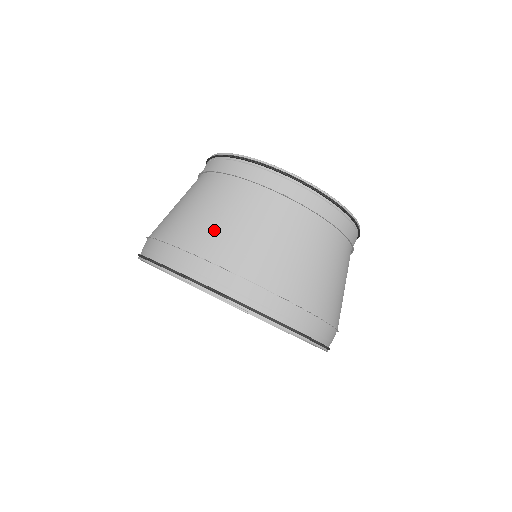
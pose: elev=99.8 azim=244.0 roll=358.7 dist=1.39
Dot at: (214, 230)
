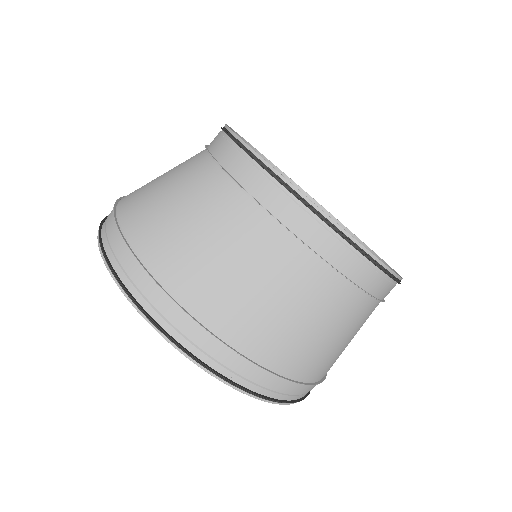
Dot at: (232, 296)
